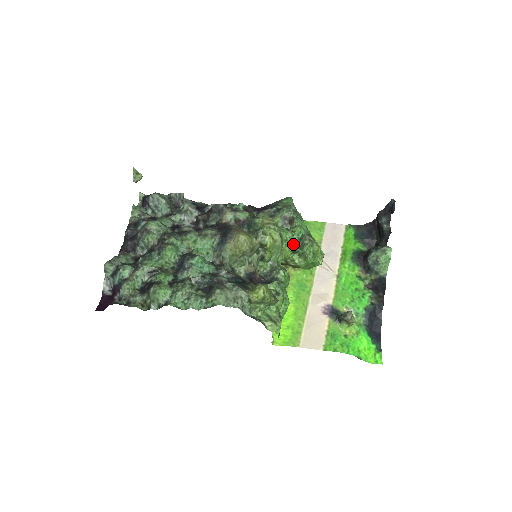
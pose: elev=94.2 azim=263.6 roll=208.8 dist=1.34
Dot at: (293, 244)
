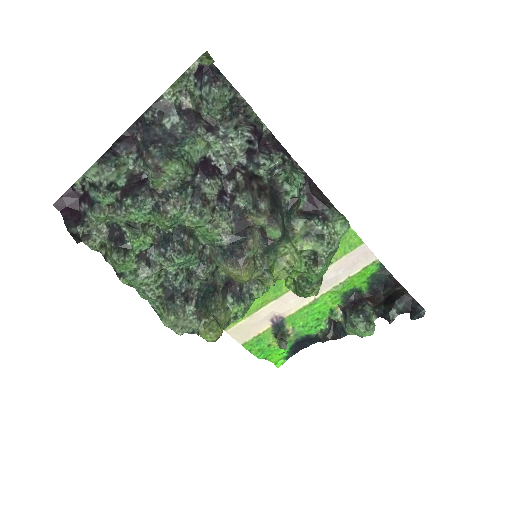
Dot at: (298, 275)
